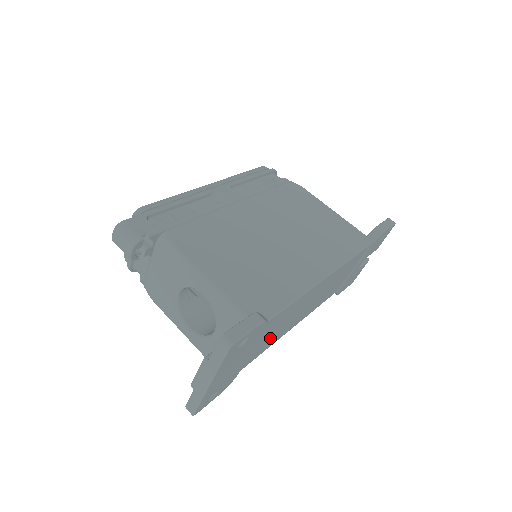
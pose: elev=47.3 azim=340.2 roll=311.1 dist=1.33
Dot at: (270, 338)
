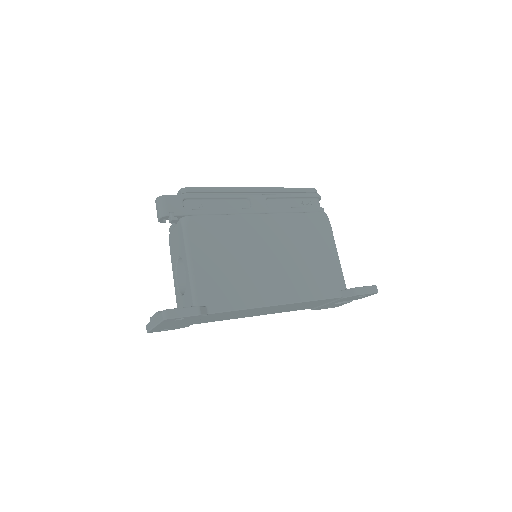
Dot at: (222, 318)
